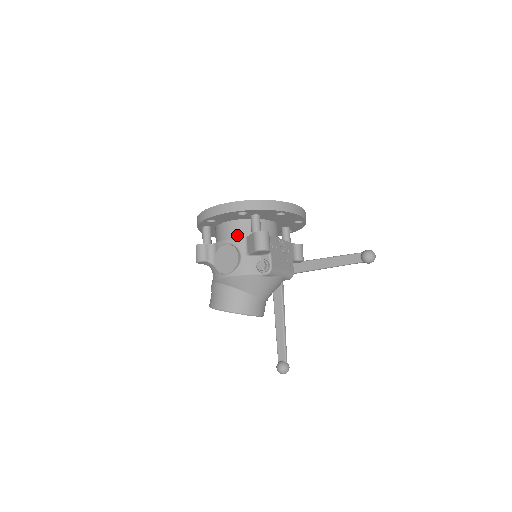
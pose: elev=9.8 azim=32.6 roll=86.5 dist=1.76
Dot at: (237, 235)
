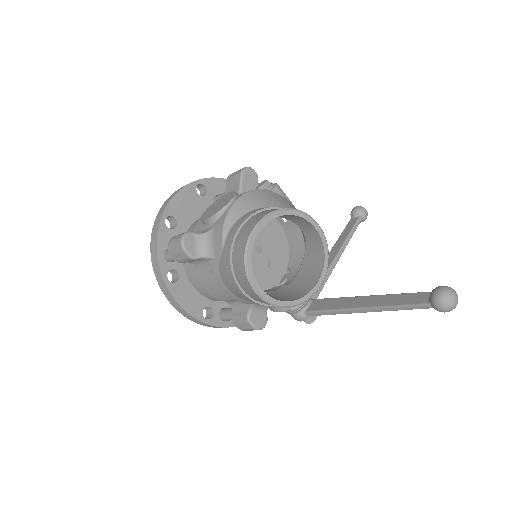
Dot at: occluded
